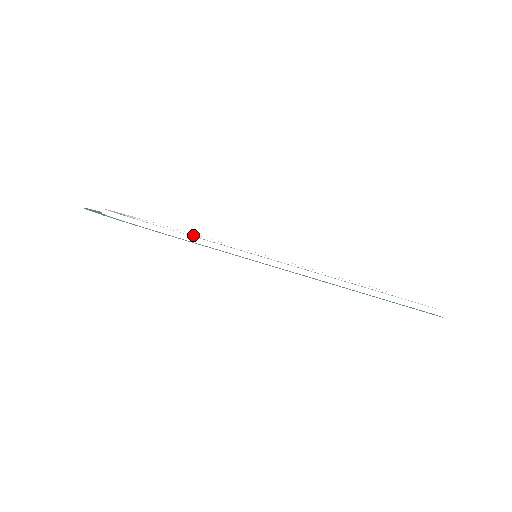
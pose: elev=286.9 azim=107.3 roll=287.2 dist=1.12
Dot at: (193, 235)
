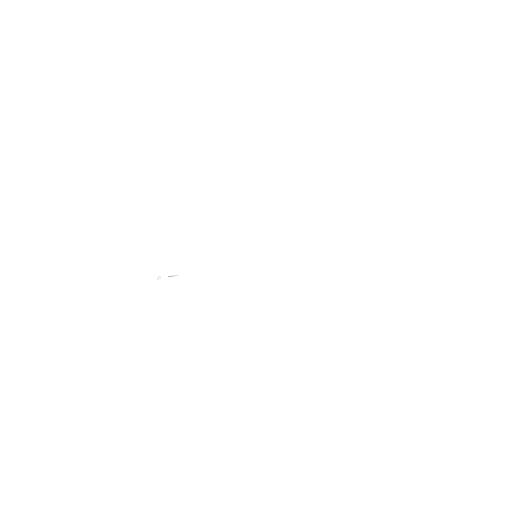
Dot at: (196, 272)
